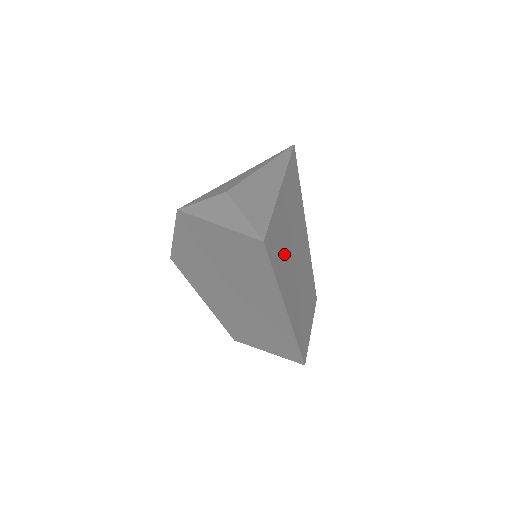
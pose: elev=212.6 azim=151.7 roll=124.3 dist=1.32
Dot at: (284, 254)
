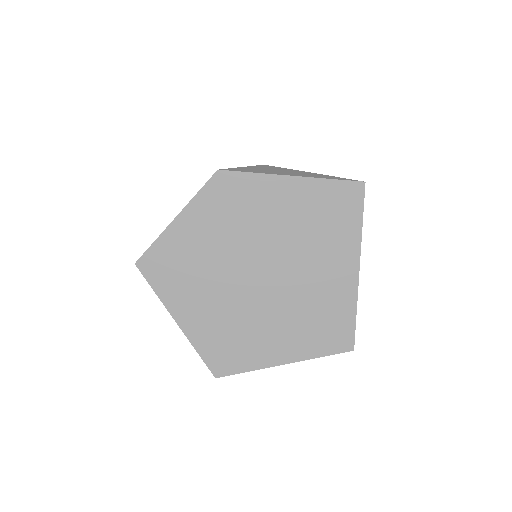
Dot at: occluded
